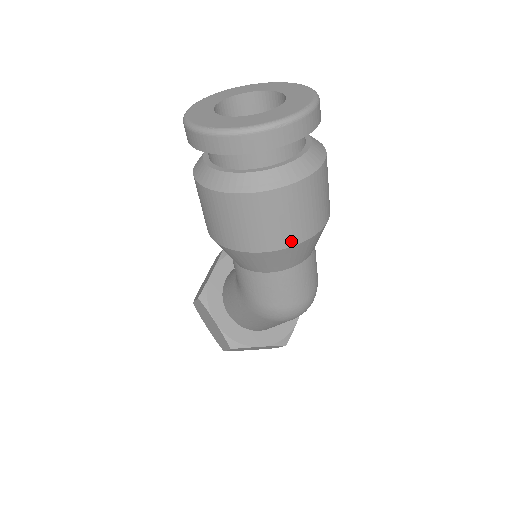
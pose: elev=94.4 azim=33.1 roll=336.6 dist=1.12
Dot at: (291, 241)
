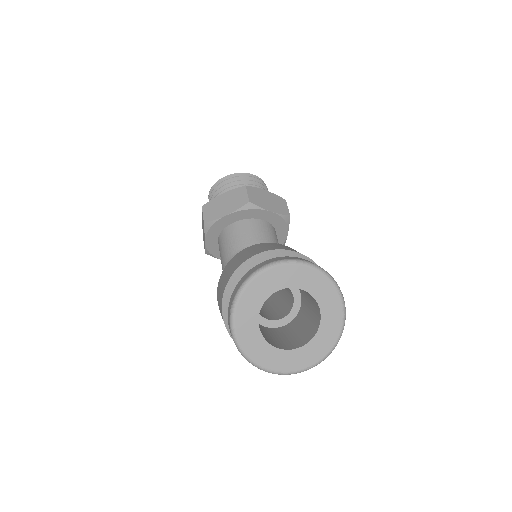
Dot at: occluded
